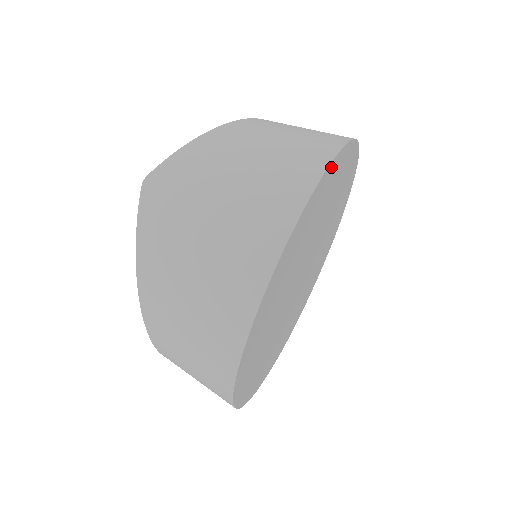
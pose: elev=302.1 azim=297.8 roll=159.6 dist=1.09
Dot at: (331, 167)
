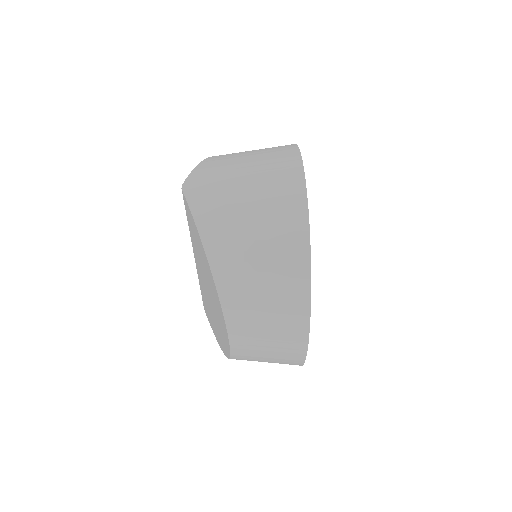
Dot at: occluded
